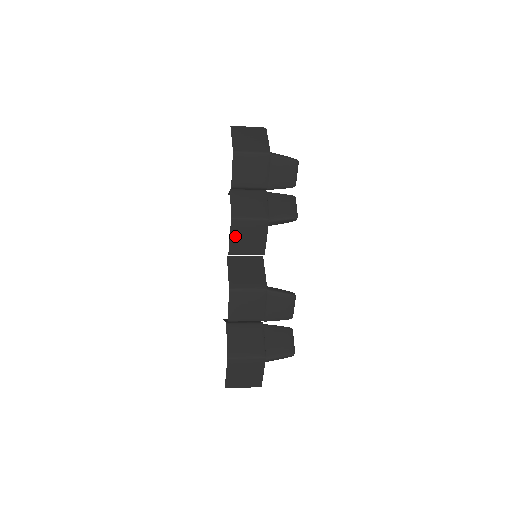
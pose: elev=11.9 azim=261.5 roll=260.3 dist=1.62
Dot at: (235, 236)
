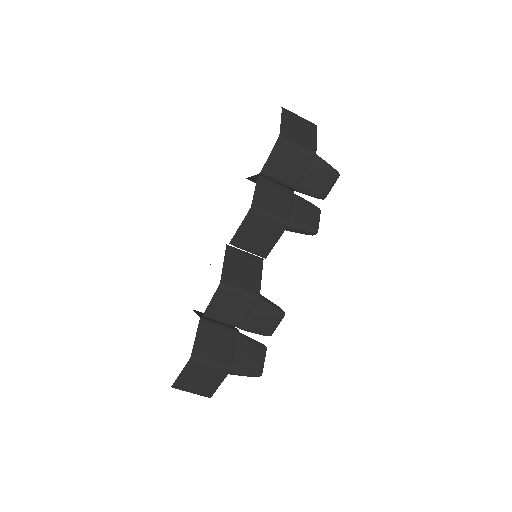
Dot at: (246, 227)
